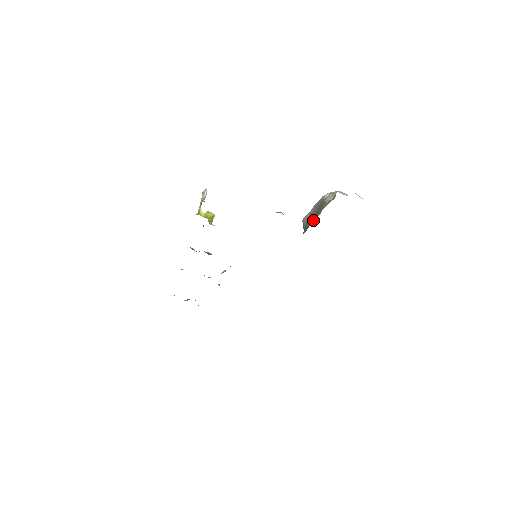
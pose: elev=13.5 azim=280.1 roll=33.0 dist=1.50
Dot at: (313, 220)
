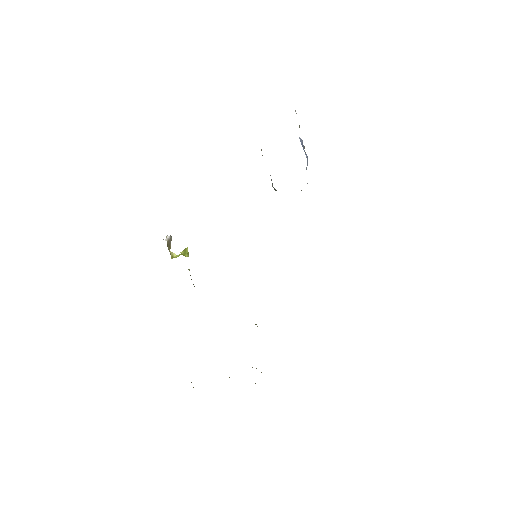
Dot at: occluded
